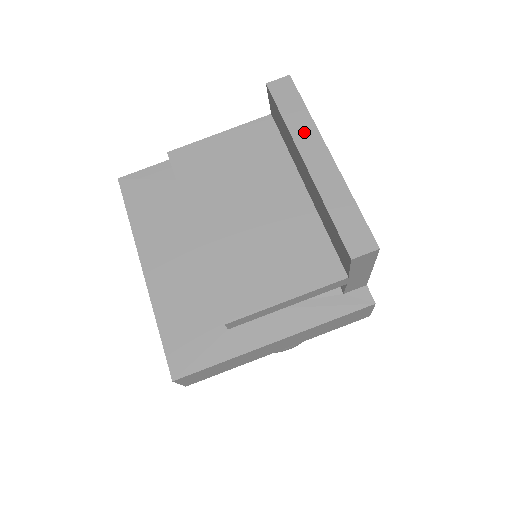
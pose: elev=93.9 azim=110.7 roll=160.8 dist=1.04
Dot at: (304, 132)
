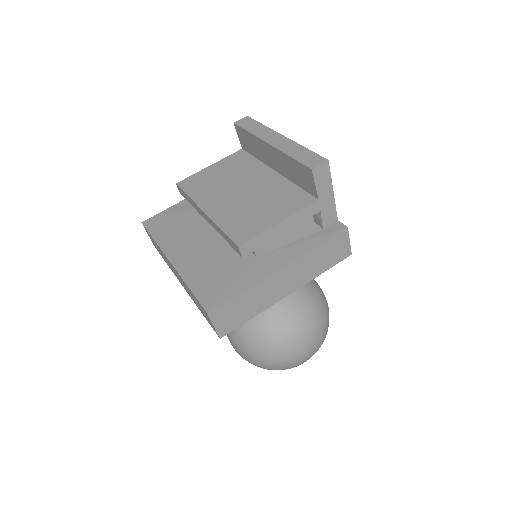
Dot at: (263, 133)
